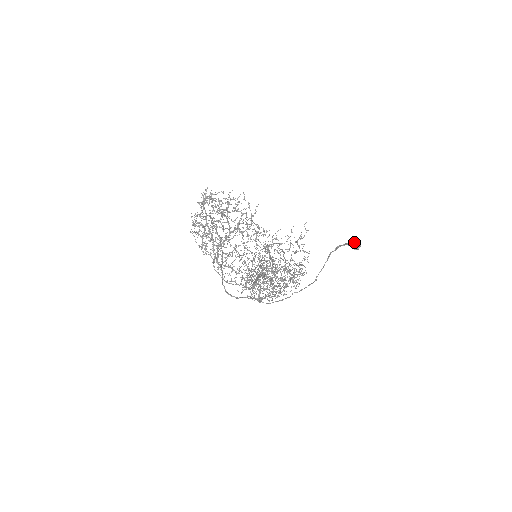
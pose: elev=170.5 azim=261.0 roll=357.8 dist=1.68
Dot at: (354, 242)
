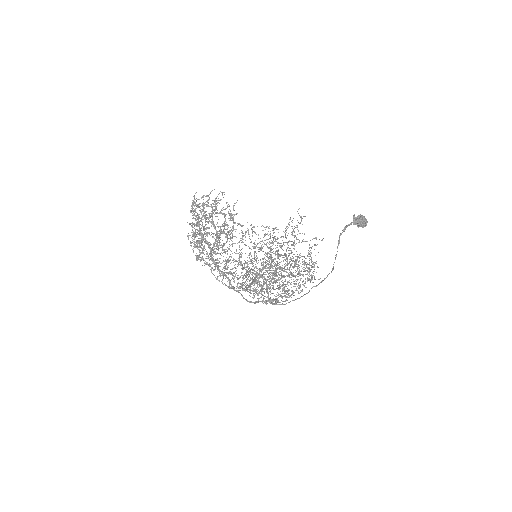
Dot at: (356, 219)
